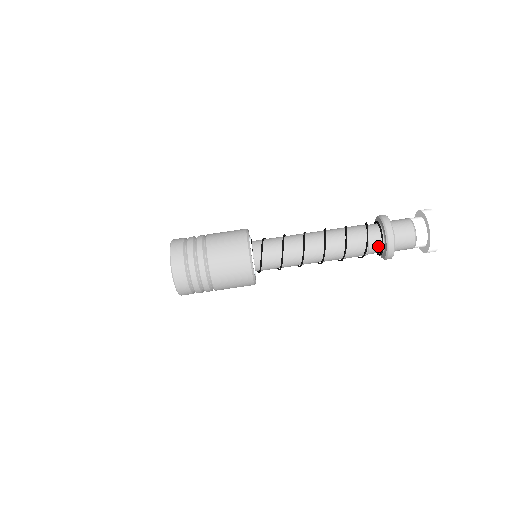
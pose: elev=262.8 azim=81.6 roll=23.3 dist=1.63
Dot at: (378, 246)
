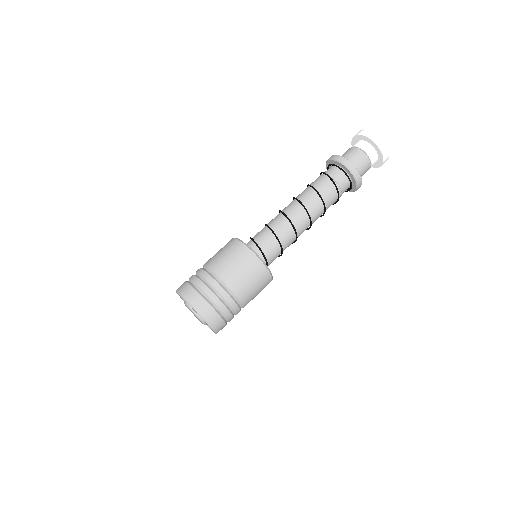
Dot at: (340, 174)
